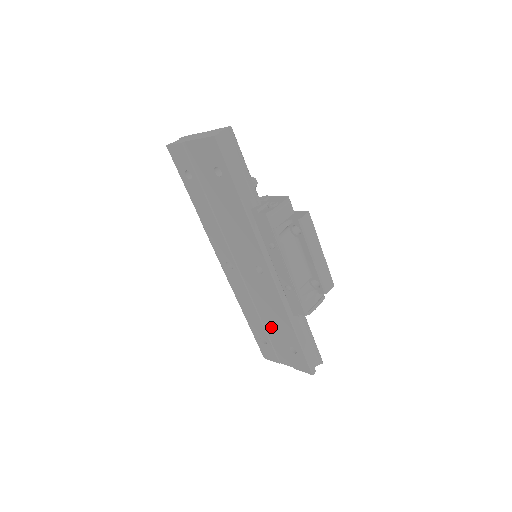
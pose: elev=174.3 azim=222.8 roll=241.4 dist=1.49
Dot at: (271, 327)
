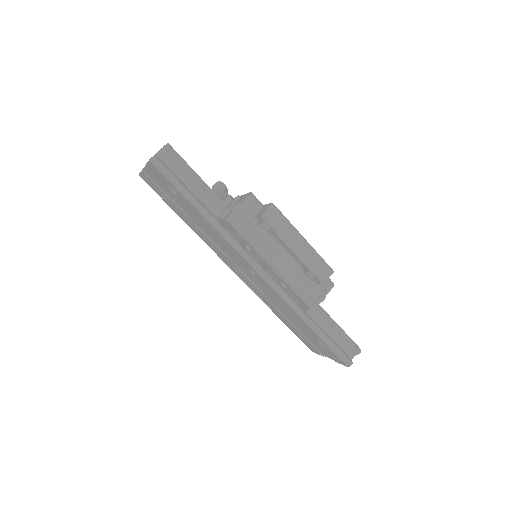
Dot at: (296, 323)
